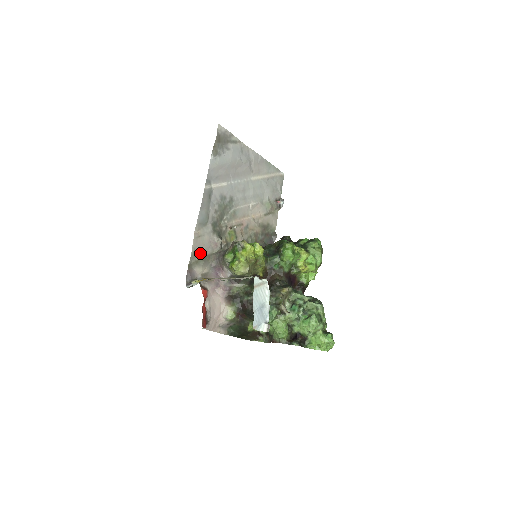
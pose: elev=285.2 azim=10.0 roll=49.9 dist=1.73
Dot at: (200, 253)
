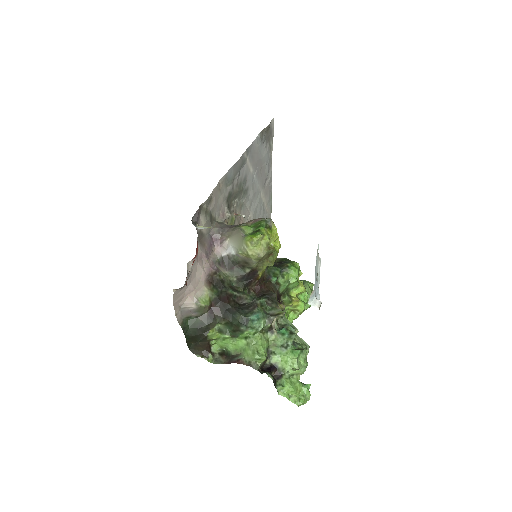
Dot at: (211, 206)
